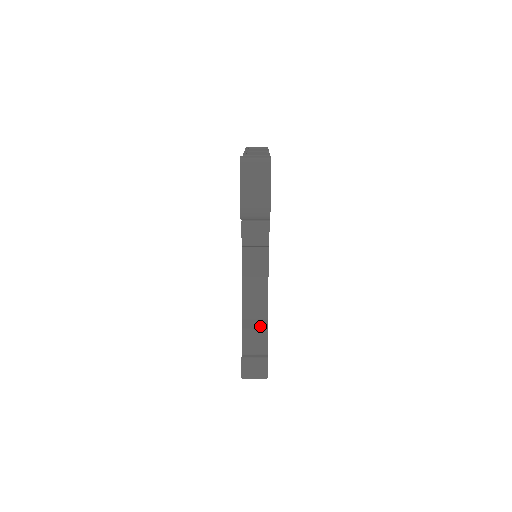
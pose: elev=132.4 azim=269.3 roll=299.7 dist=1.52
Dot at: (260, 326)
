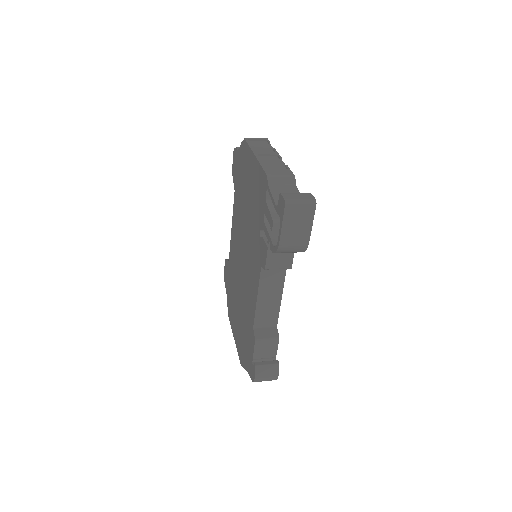
Dot at: (272, 335)
